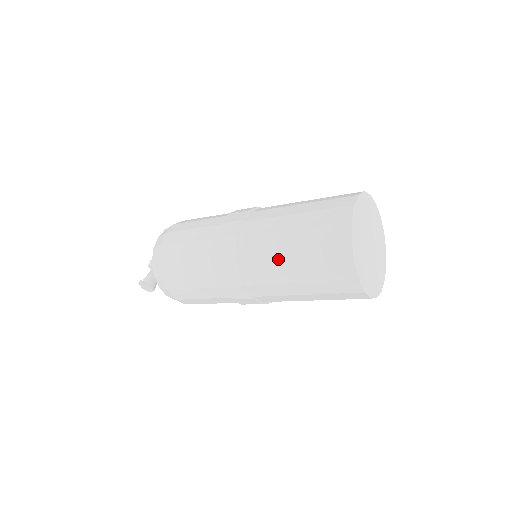
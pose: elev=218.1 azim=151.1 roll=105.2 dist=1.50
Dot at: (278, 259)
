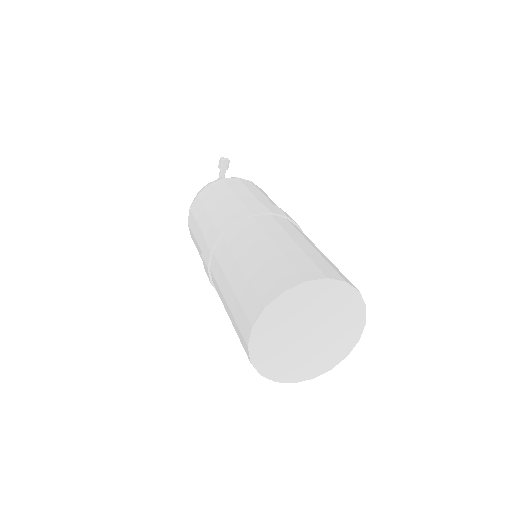
Dot at: occluded
